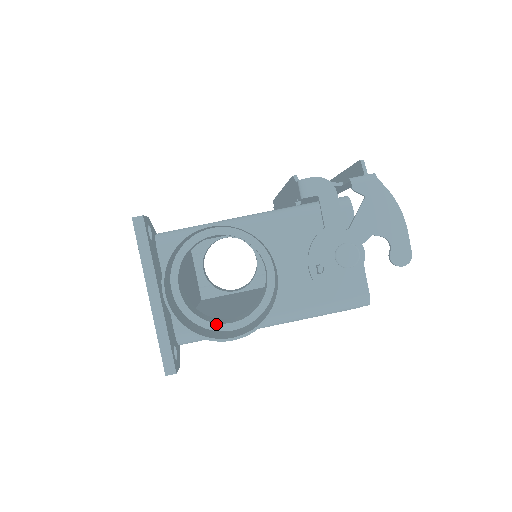
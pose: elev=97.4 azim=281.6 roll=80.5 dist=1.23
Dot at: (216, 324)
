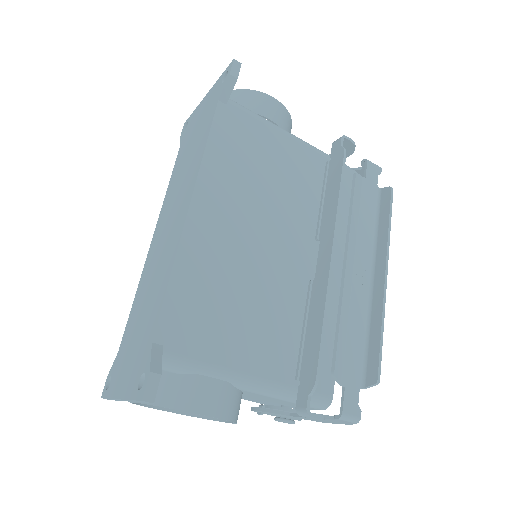
Dot at: occluded
